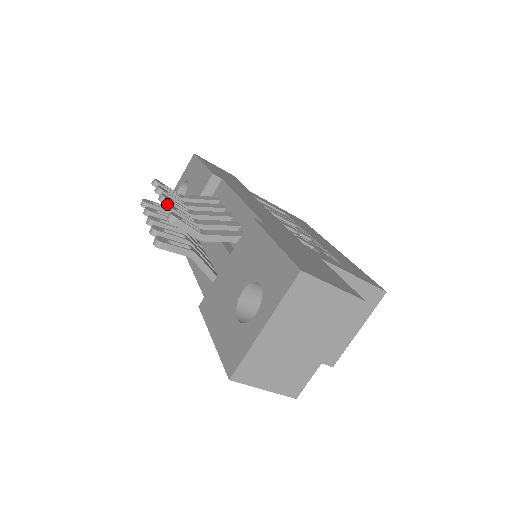
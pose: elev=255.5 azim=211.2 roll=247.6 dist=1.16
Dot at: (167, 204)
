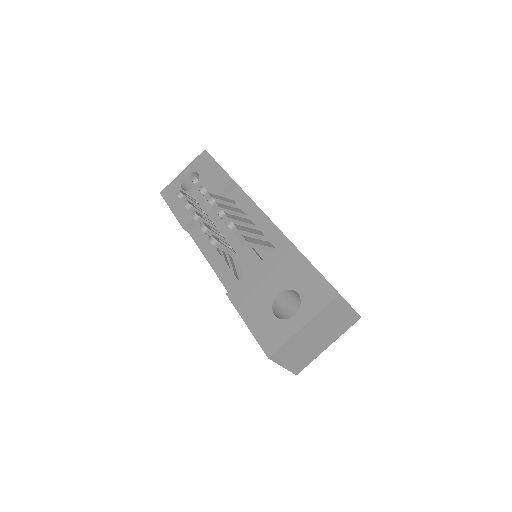
Dot at: occluded
